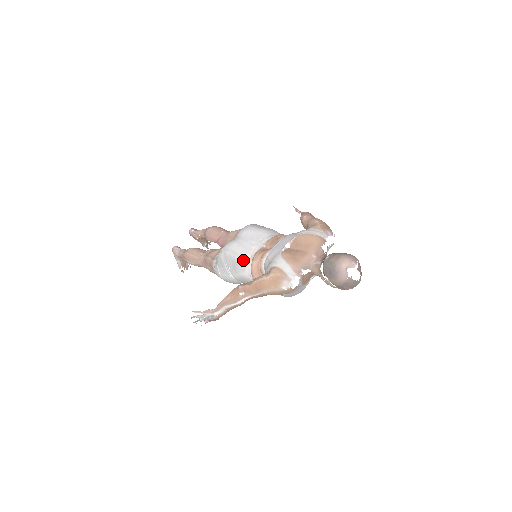
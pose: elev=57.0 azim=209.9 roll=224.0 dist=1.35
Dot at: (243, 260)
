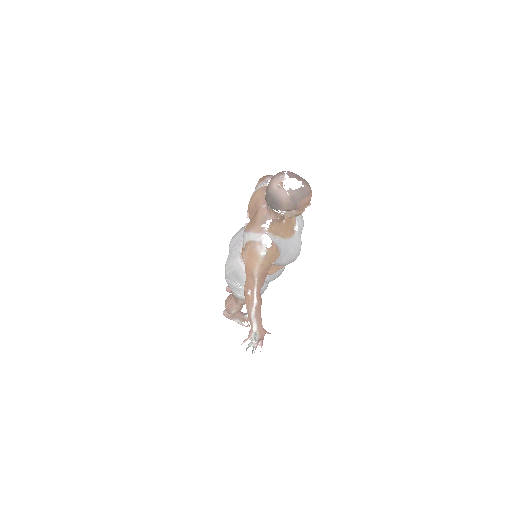
Dot at: (237, 267)
